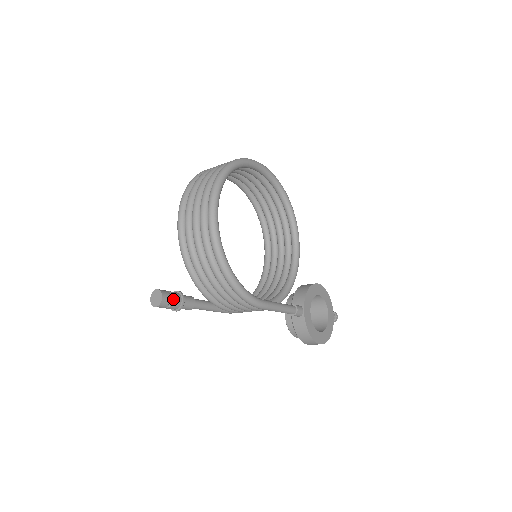
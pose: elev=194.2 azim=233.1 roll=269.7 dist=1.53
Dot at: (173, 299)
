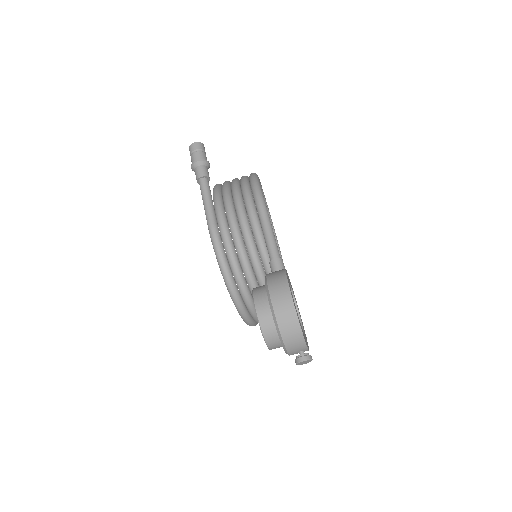
Dot at: occluded
